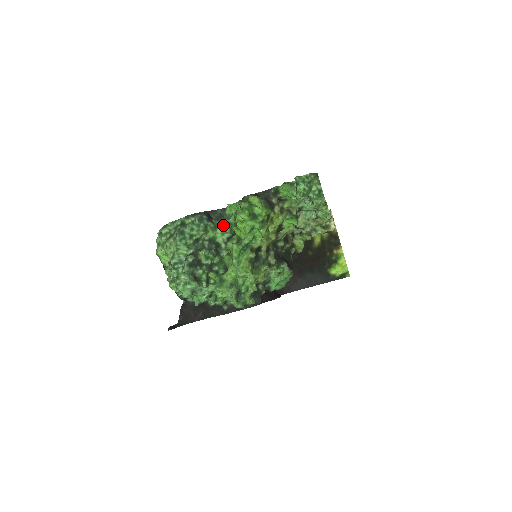
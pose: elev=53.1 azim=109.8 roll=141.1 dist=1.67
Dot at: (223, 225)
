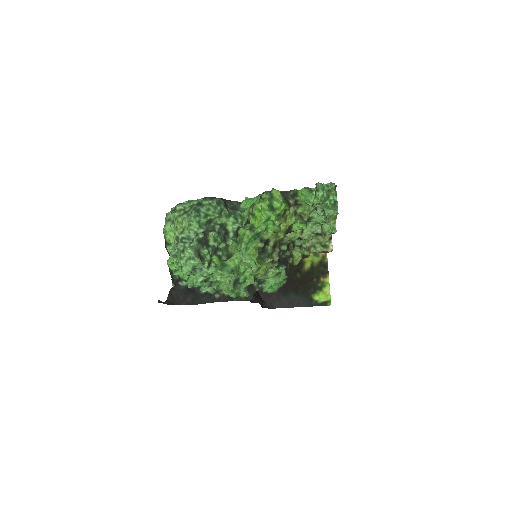
Dot at: (236, 216)
